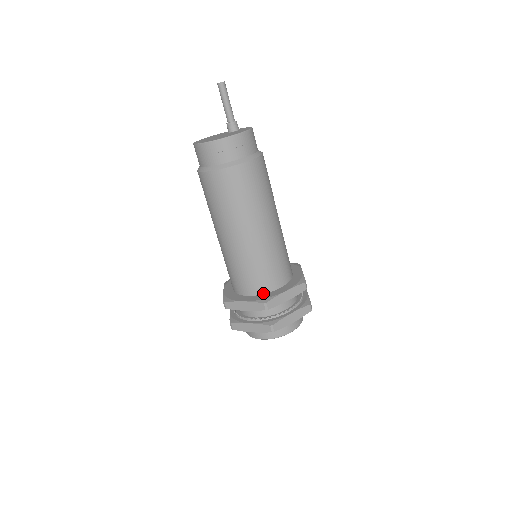
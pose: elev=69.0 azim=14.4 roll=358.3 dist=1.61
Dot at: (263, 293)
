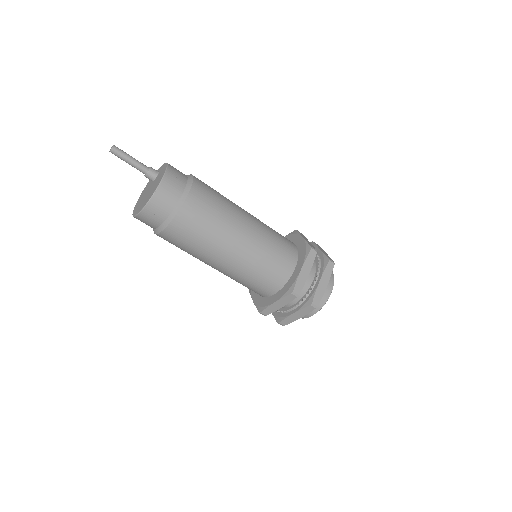
Dot at: (285, 284)
